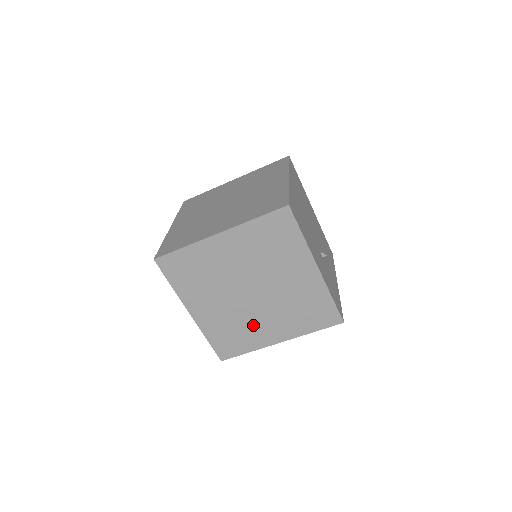
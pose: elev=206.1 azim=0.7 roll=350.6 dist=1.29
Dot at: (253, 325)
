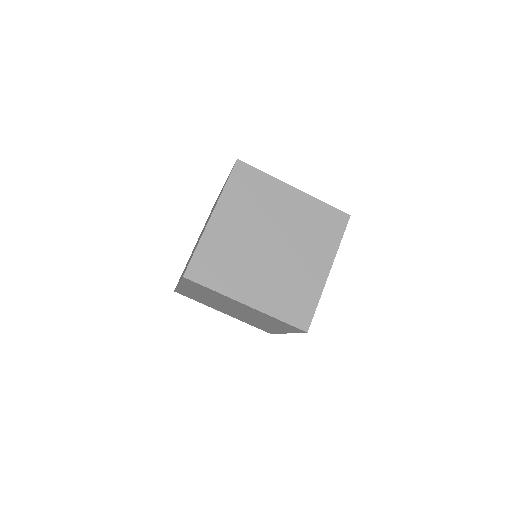
Dot at: (244, 270)
